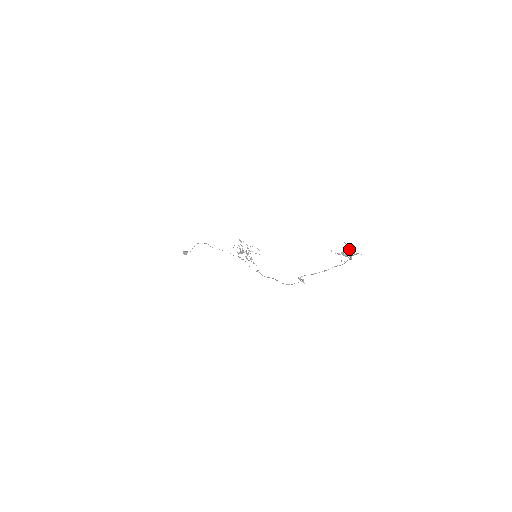
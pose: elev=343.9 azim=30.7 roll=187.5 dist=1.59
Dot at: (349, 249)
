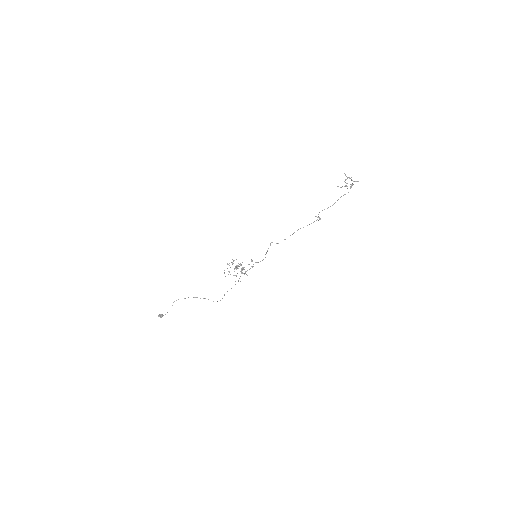
Dot at: (349, 178)
